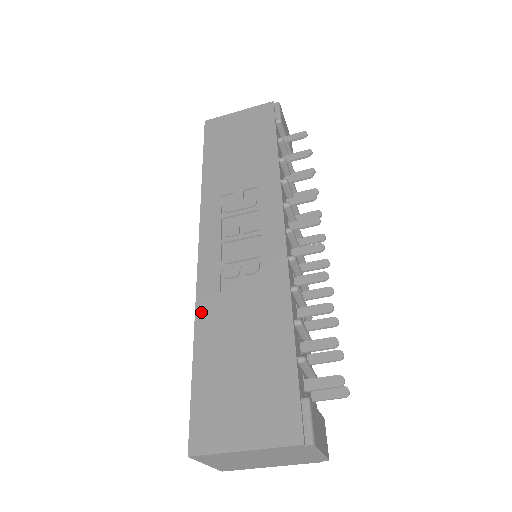
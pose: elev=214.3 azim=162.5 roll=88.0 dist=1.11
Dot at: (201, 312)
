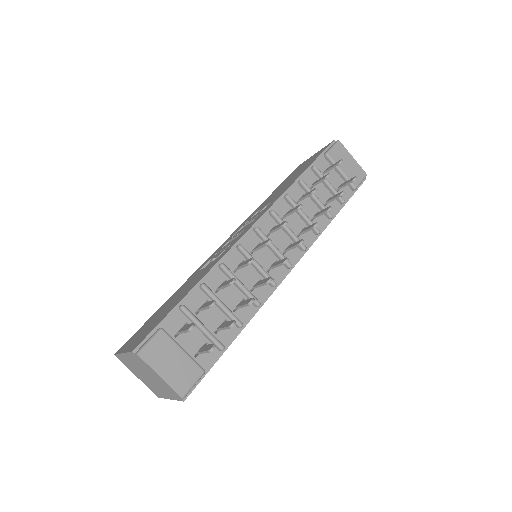
Dot at: occluded
